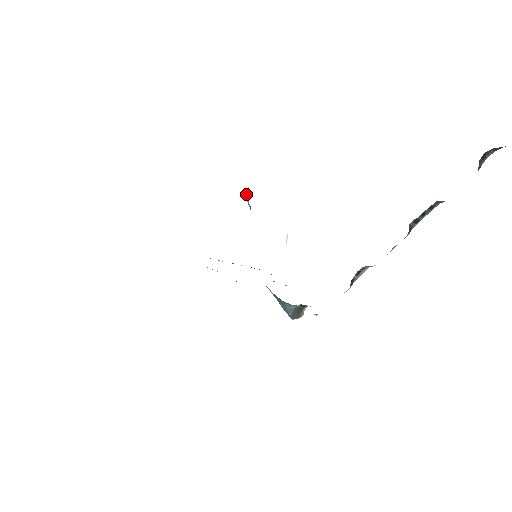
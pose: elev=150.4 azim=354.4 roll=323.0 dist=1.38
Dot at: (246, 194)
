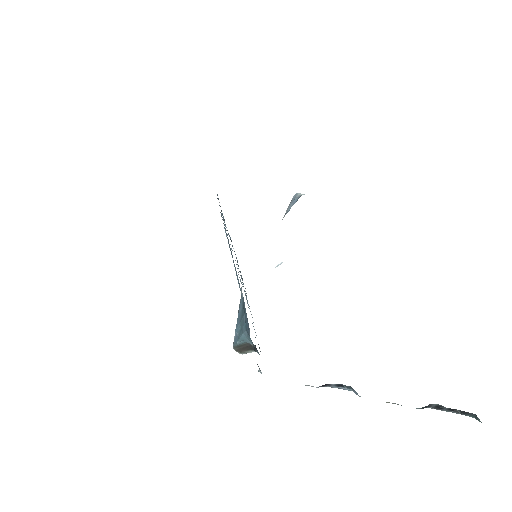
Dot at: (297, 197)
